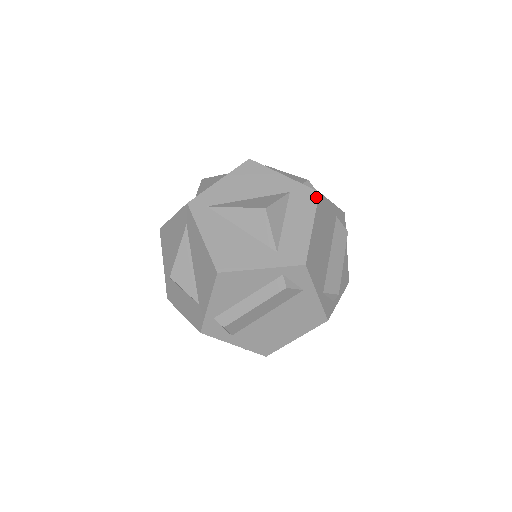
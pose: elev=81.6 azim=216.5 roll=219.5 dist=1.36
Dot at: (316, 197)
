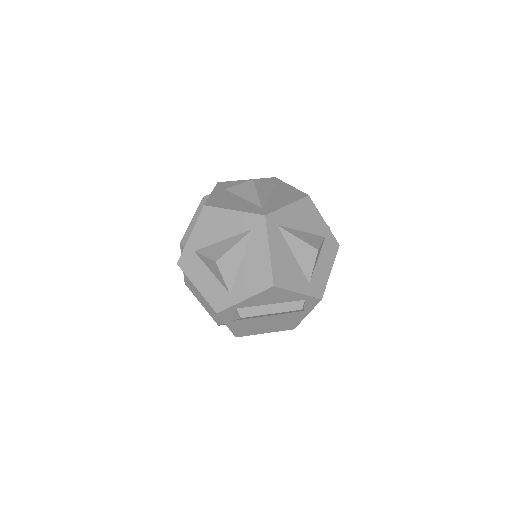
Dot at: (337, 248)
